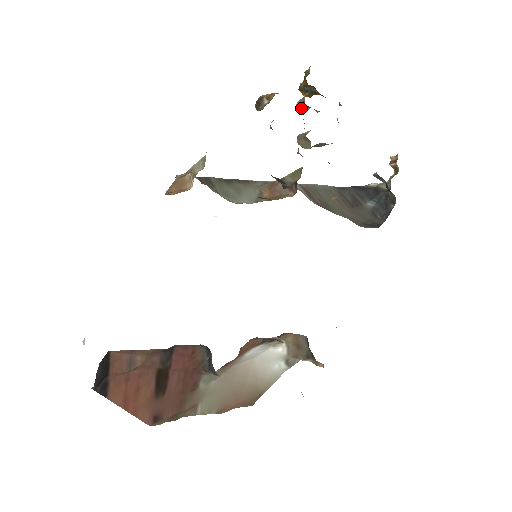
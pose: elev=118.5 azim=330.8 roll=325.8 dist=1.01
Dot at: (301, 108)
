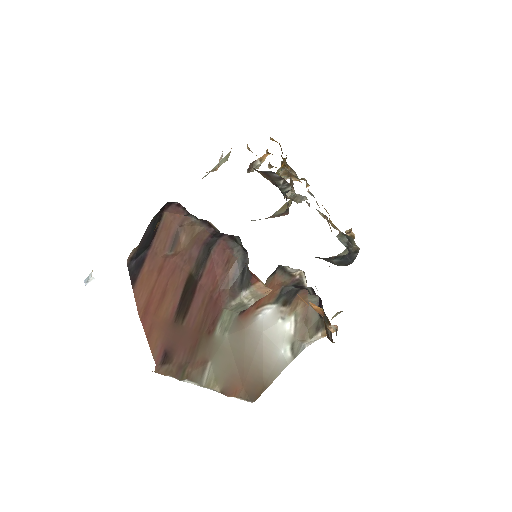
Dot at: (283, 175)
